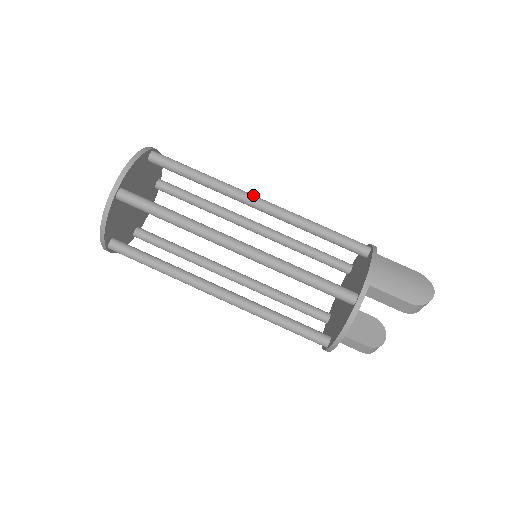
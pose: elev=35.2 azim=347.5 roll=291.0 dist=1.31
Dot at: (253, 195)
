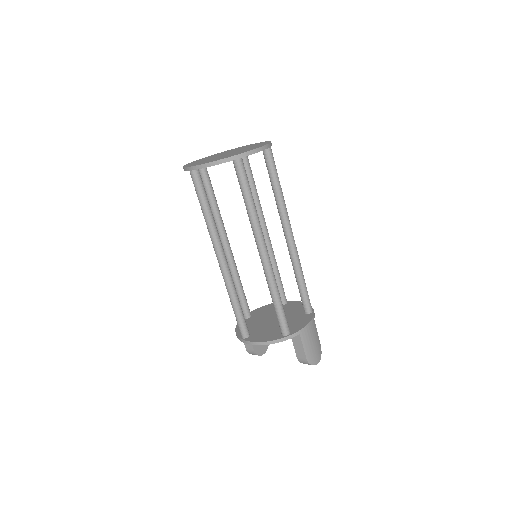
Dot at: occluded
